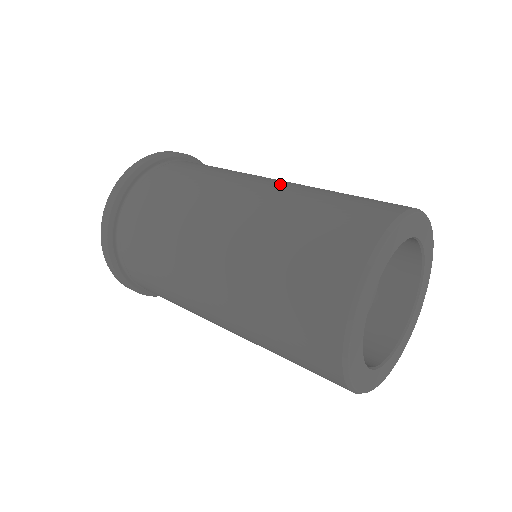
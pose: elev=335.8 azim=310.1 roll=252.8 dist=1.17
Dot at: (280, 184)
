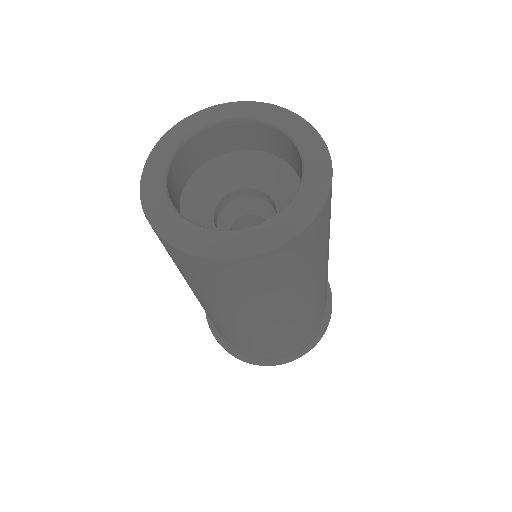
Dot at: occluded
